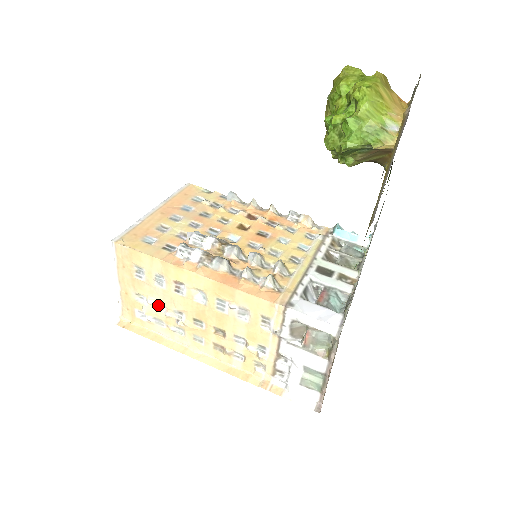
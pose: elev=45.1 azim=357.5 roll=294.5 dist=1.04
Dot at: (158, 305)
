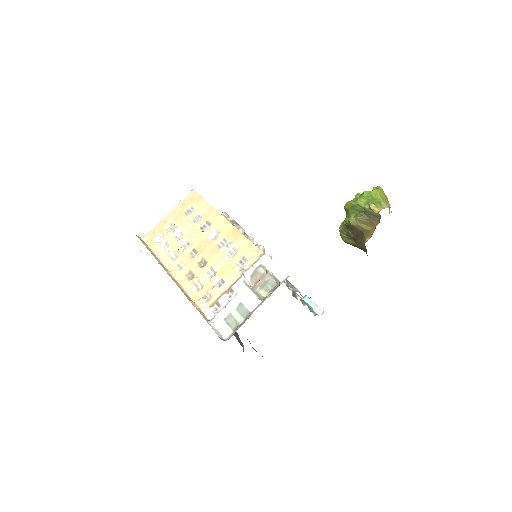
Dot at: (178, 235)
